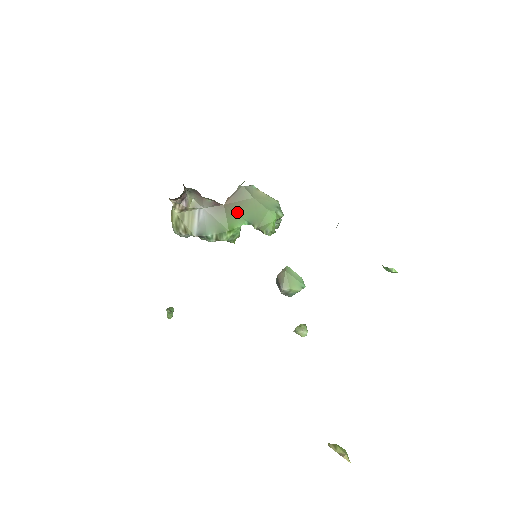
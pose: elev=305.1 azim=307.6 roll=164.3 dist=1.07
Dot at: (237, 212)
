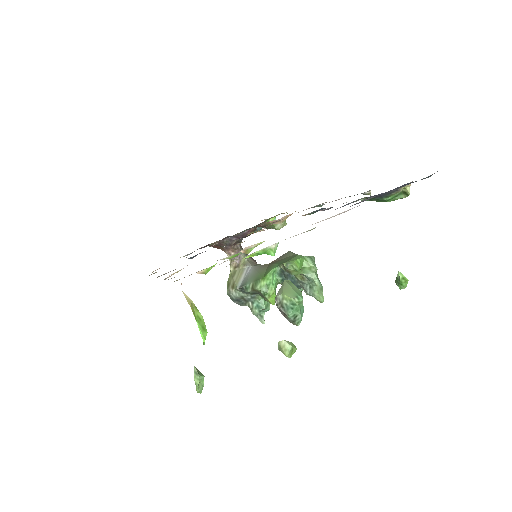
Dot at: (274, 263)
